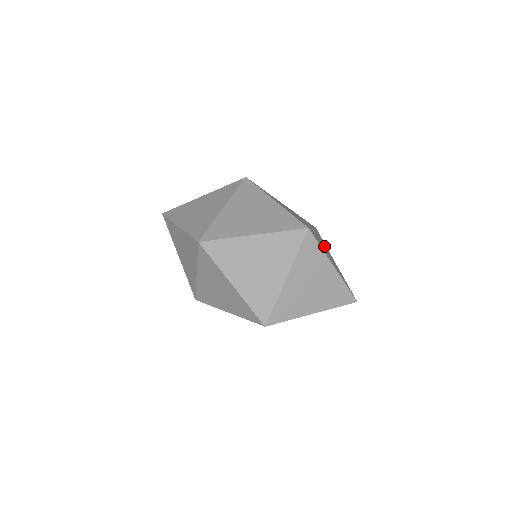
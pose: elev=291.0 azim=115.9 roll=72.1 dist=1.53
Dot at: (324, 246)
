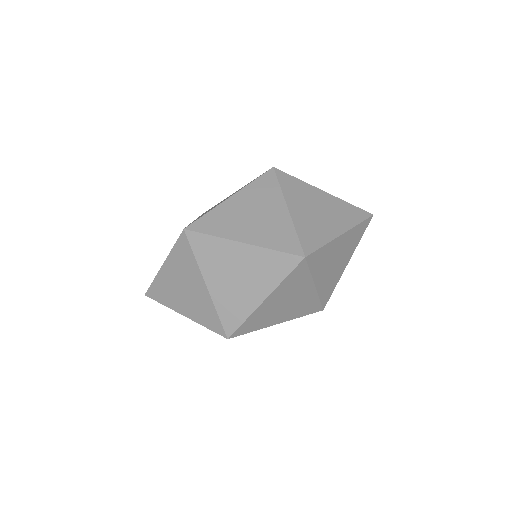
Dot at: (308, 204)
